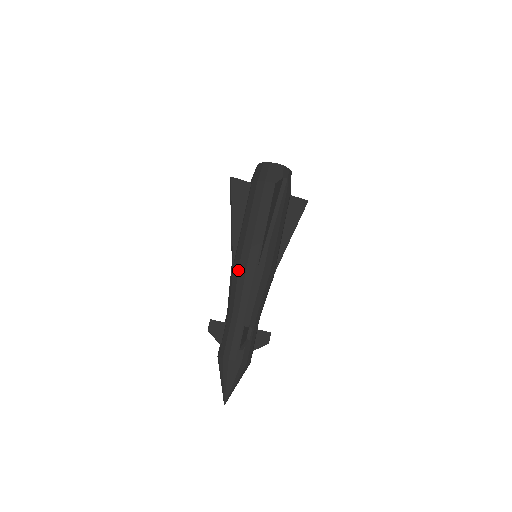
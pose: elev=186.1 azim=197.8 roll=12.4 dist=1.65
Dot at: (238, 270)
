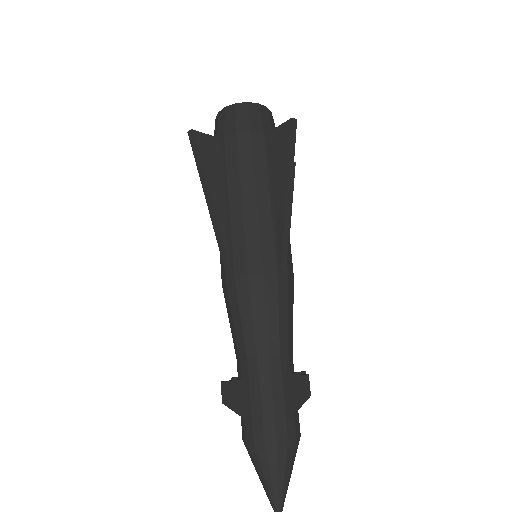
Dot at: (248, 283)
